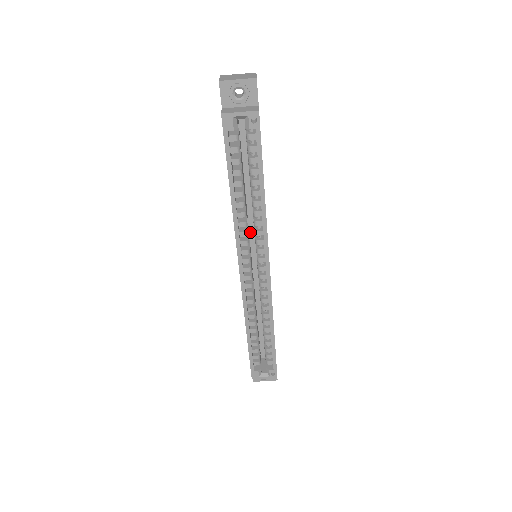
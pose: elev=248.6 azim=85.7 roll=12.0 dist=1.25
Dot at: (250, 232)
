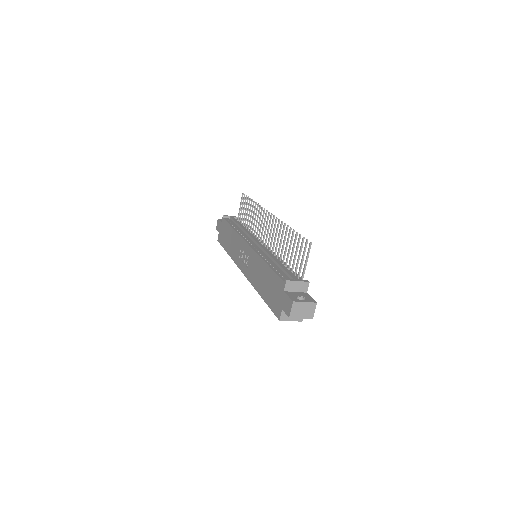
Dot at: occluded
